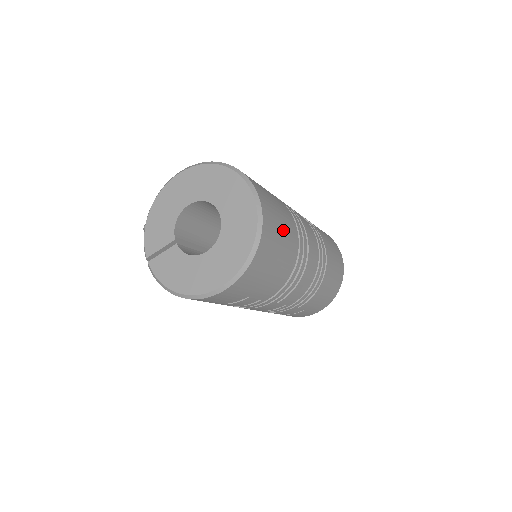
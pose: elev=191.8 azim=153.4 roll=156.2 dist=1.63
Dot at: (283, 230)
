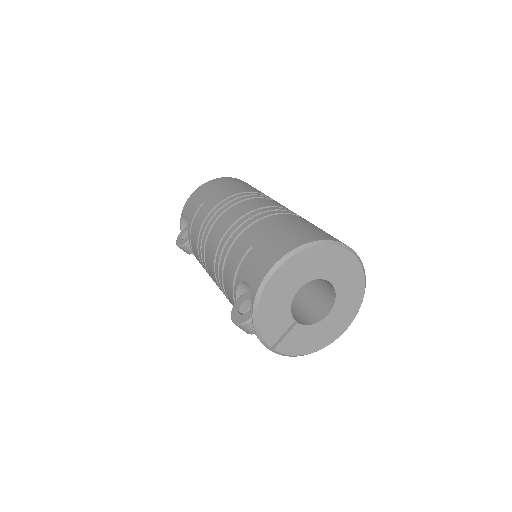
Dot at: occluded
